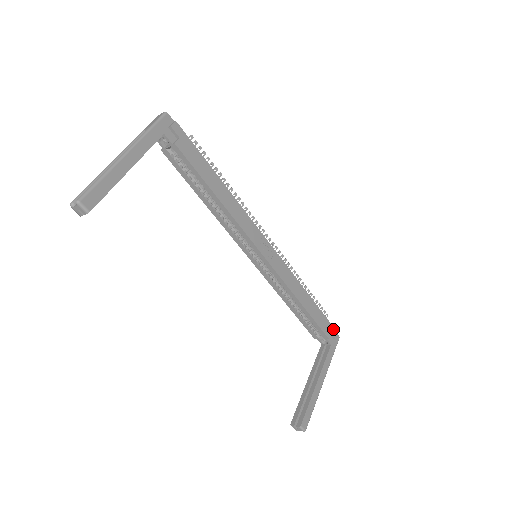
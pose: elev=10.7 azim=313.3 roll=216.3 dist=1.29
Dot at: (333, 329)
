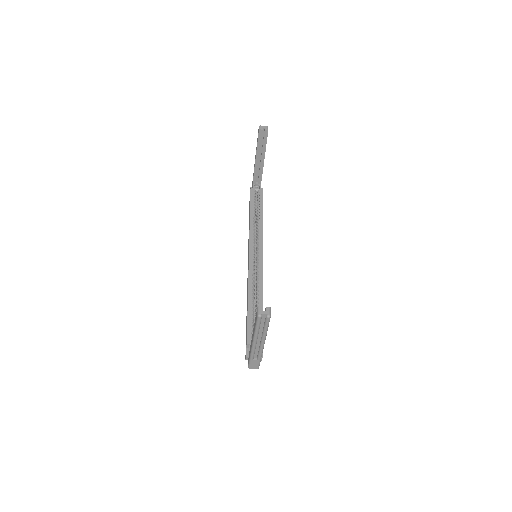
Dot at: occluded
